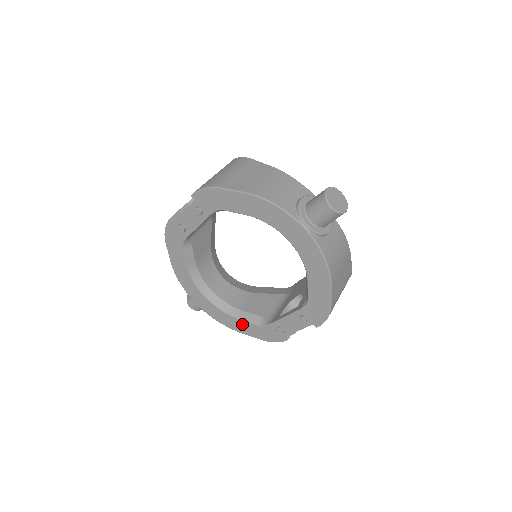
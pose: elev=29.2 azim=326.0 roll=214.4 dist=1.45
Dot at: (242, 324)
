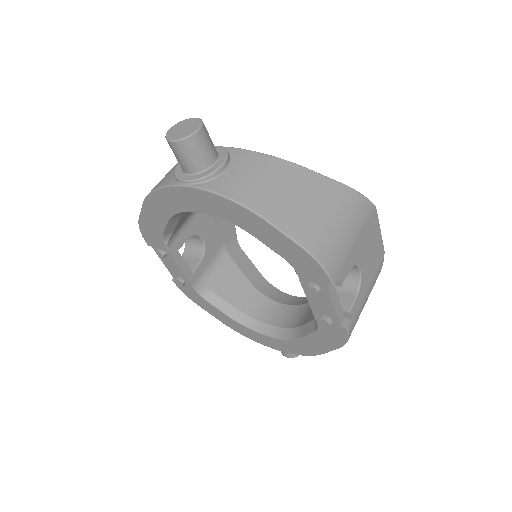
Dot at: (310, 342)
